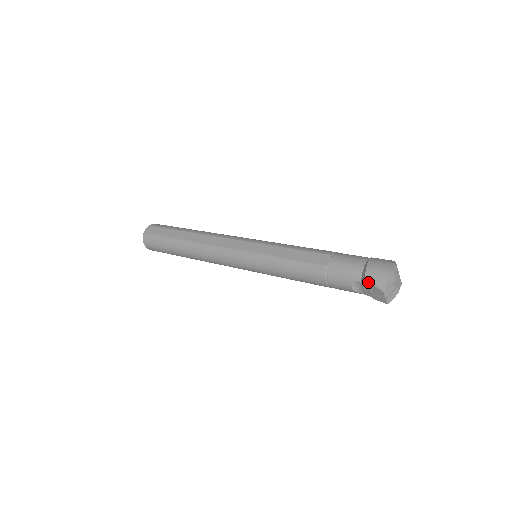
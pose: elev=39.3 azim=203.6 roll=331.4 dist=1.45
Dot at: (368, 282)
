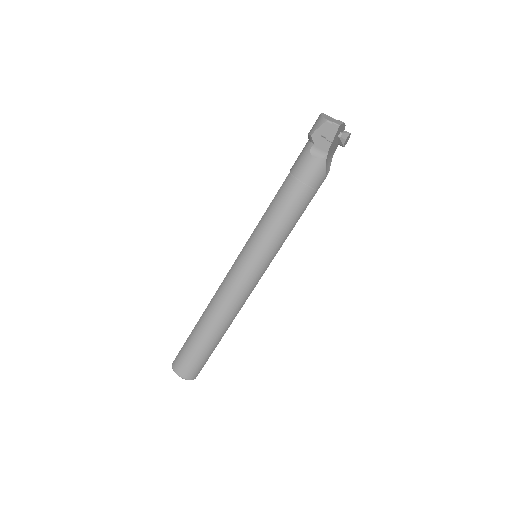
Dot at: (314, 133)
